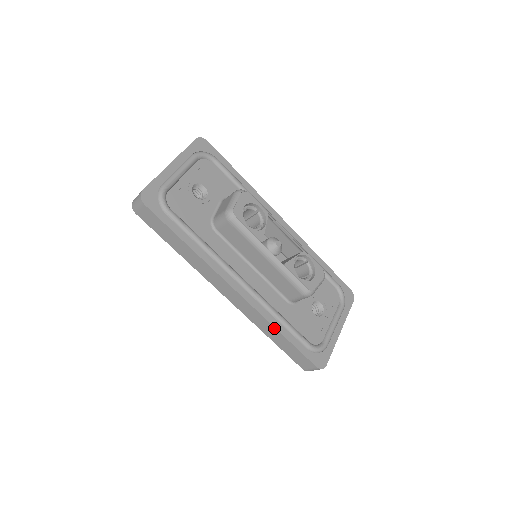
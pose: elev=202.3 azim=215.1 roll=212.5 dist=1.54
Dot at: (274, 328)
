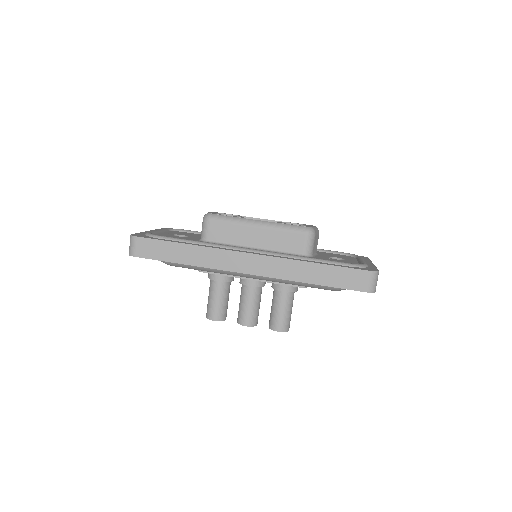
Dot at: (304, 263)
